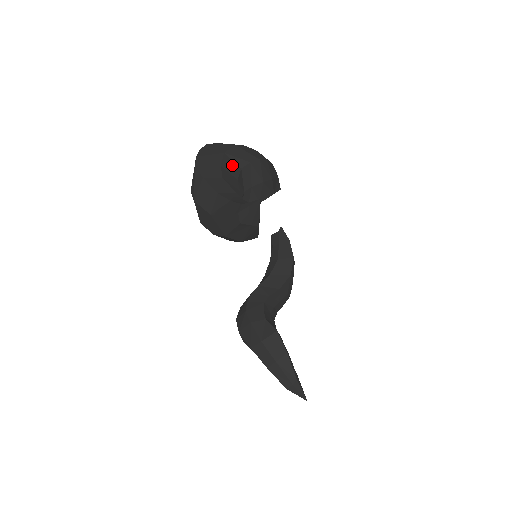
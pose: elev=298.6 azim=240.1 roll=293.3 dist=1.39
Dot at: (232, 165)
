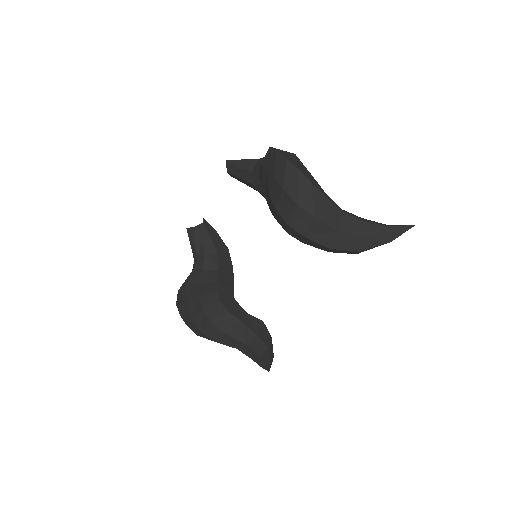
Dot at: occluded
